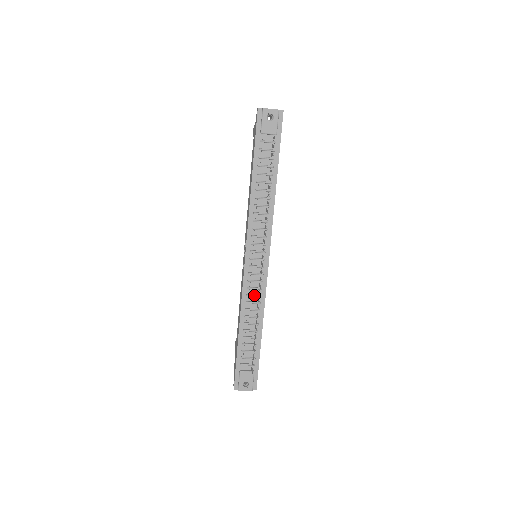
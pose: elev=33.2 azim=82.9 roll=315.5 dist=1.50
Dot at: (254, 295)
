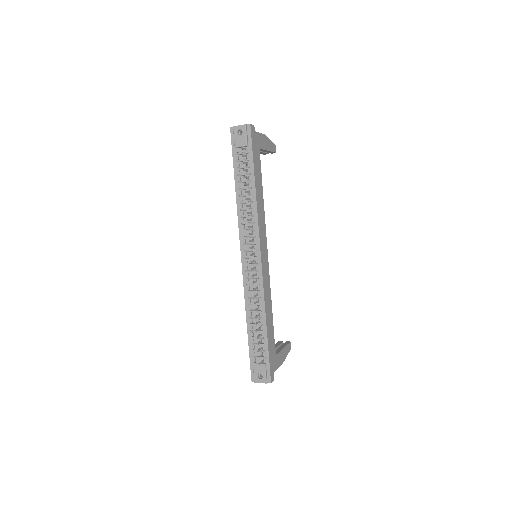
Dot at: (253, 291)
